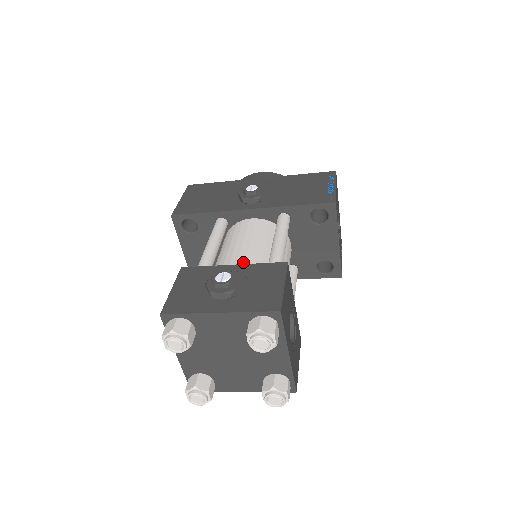
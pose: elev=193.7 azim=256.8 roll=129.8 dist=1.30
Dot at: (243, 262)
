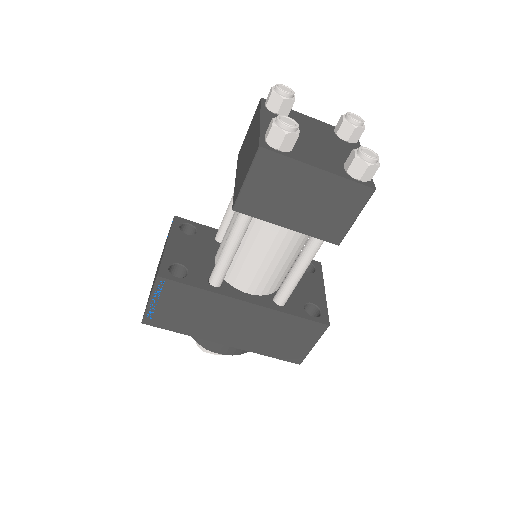
Dot at: occluded
